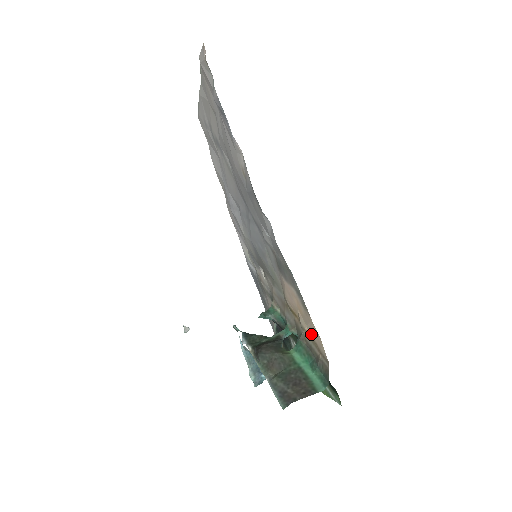
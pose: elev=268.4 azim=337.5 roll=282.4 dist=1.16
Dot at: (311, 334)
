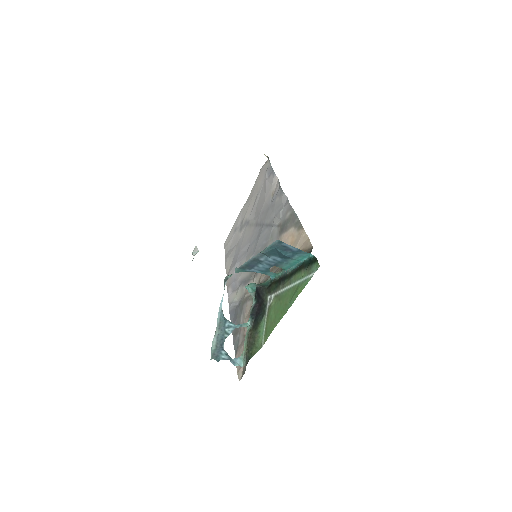
Dot at: occluded
